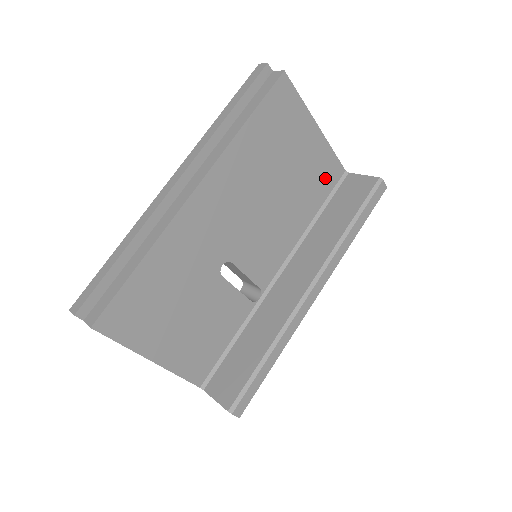
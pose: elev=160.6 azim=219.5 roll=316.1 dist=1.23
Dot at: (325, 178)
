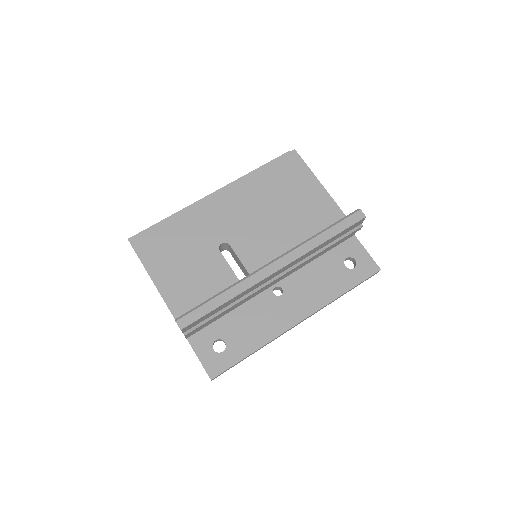
Dot at: (326, 219)
